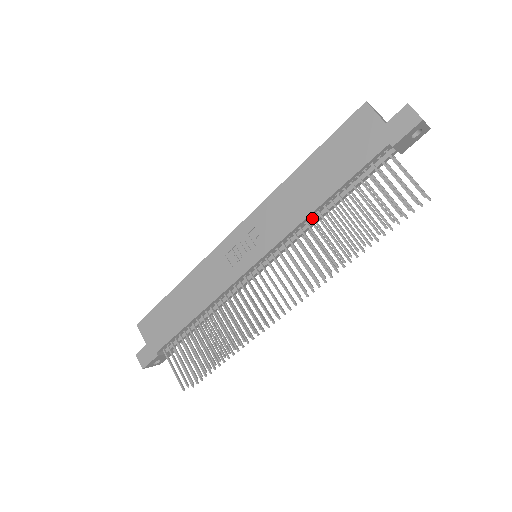
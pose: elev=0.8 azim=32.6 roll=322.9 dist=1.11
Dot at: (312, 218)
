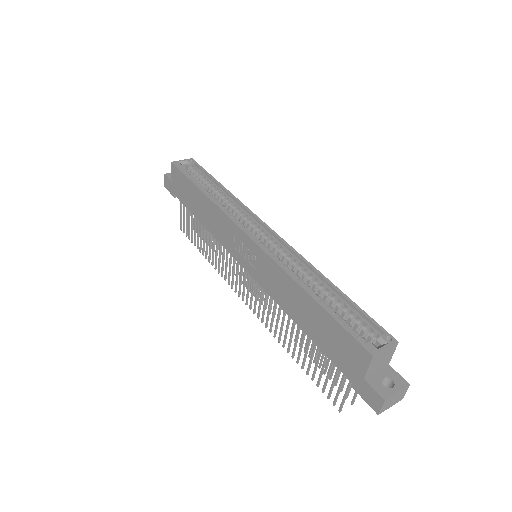
Dot at: occluded
